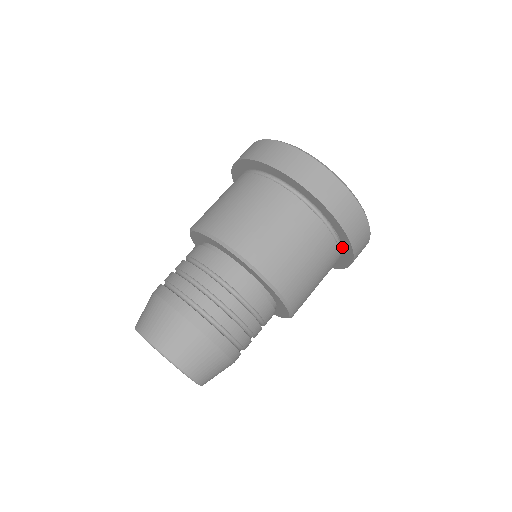
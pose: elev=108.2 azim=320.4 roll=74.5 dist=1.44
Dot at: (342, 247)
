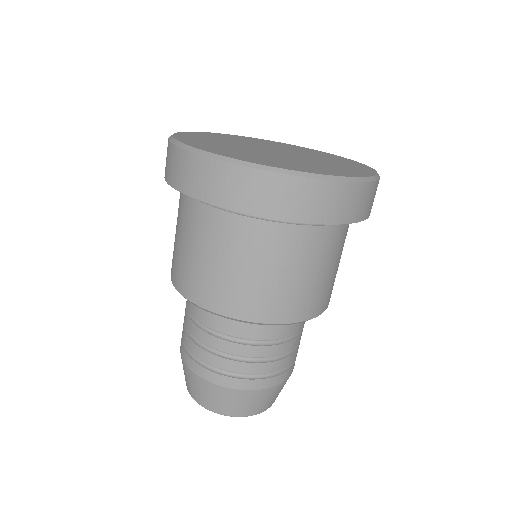
Dot at: occluded
